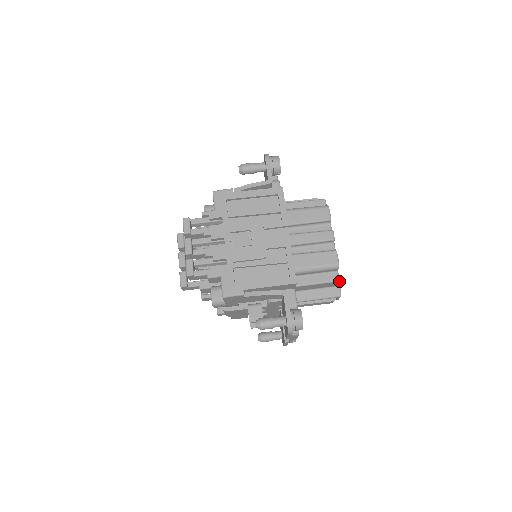
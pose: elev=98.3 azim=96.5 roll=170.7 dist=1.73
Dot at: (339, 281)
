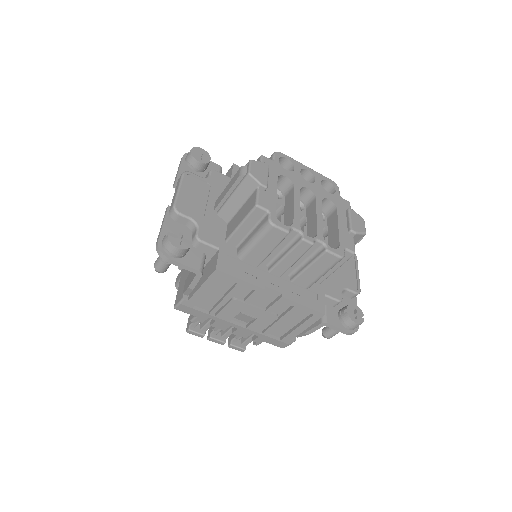
Dot at: (352, 232)
